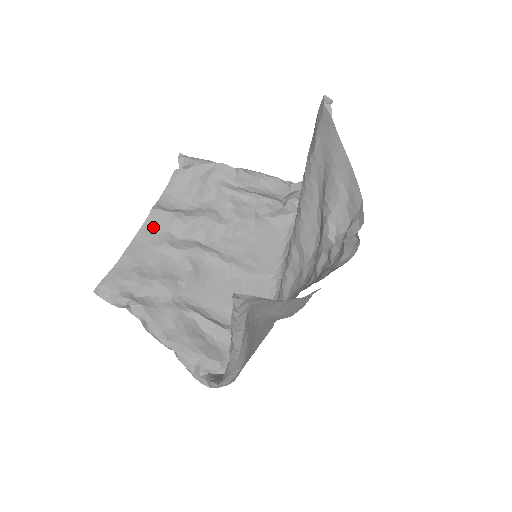
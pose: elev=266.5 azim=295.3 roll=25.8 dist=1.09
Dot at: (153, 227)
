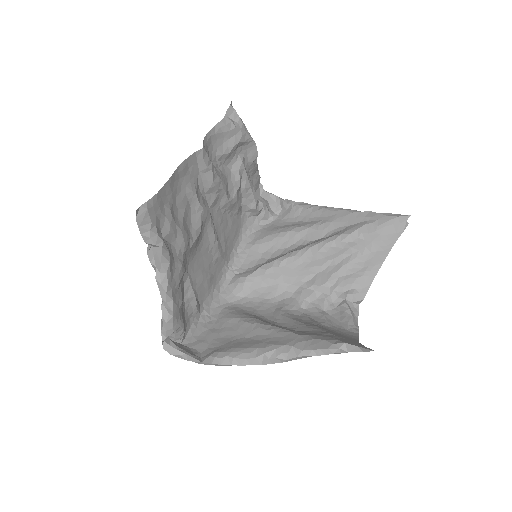
Dot at: (192, 165)
